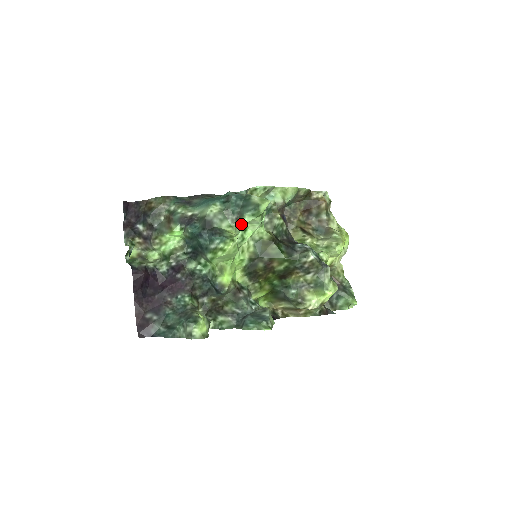
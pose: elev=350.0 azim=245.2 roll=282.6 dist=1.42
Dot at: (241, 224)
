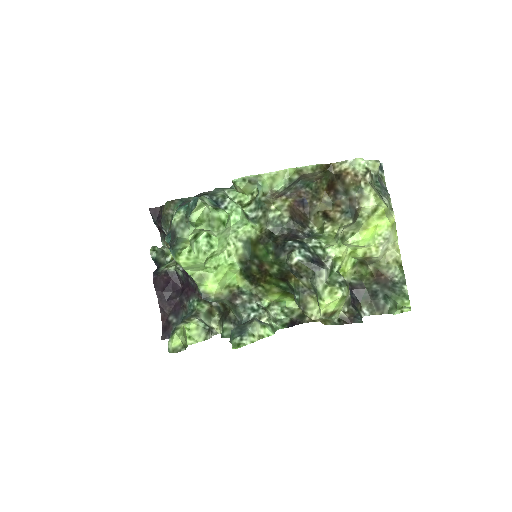
Dot at: (189, 234)
